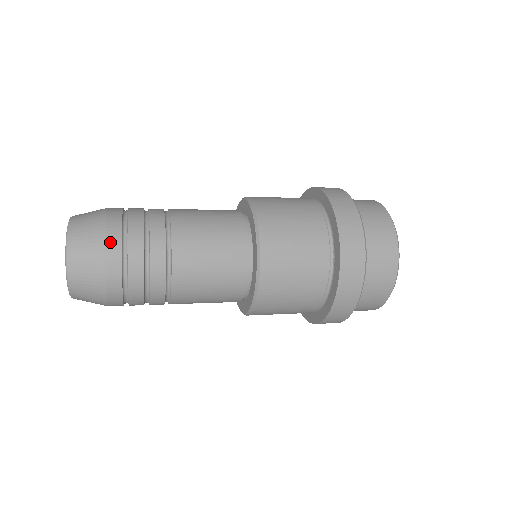
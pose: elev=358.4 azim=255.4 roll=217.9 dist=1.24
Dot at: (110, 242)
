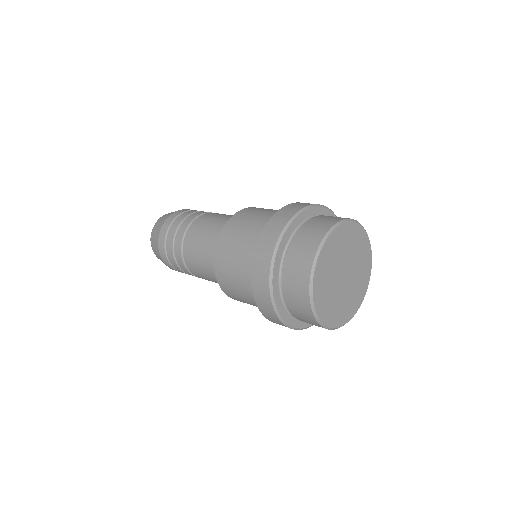
Dot at: (161, 235)
